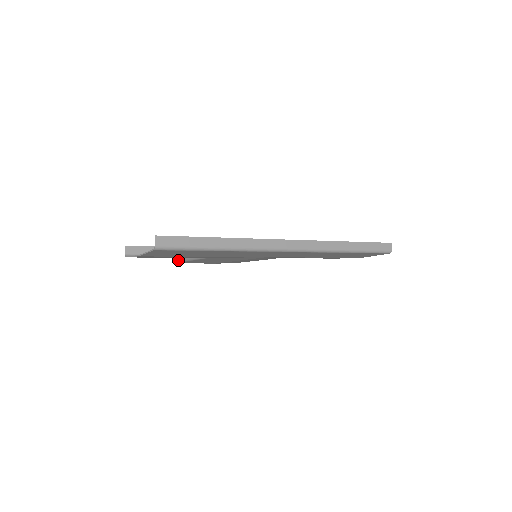
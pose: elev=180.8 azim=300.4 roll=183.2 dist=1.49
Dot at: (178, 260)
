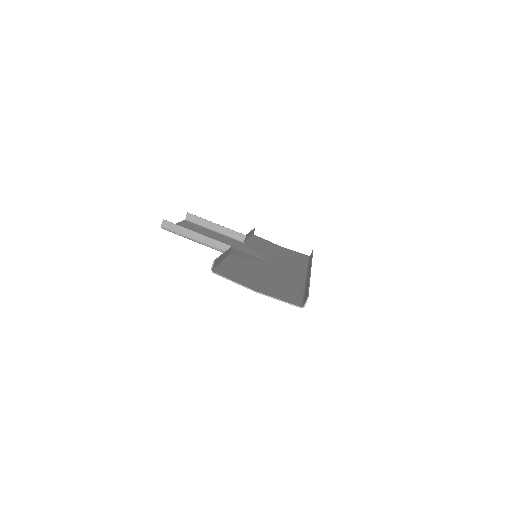
Dot at: (161, 227)
